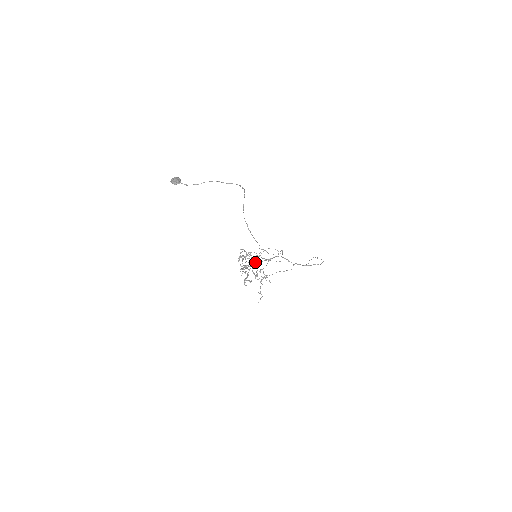
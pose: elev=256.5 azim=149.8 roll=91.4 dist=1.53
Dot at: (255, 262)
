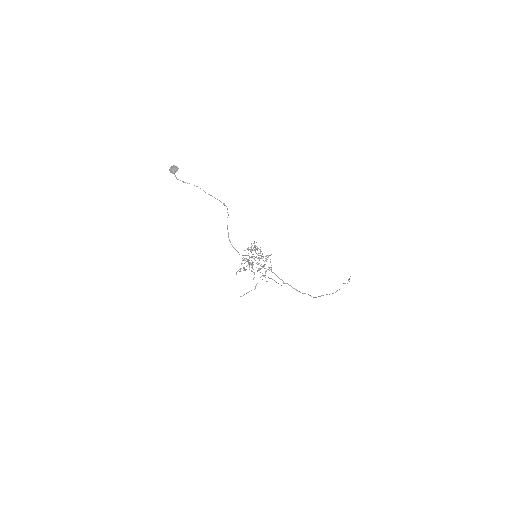
Dot at: occluded
